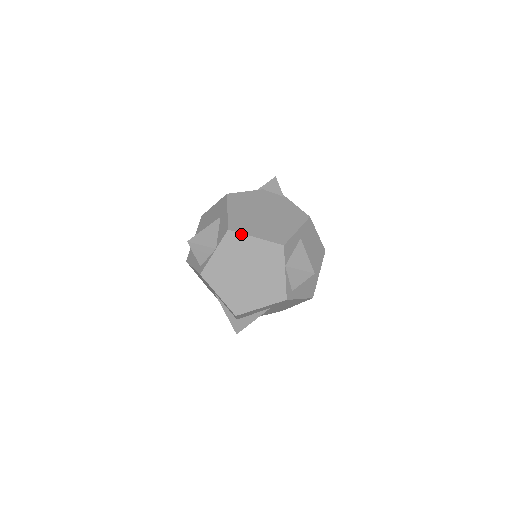
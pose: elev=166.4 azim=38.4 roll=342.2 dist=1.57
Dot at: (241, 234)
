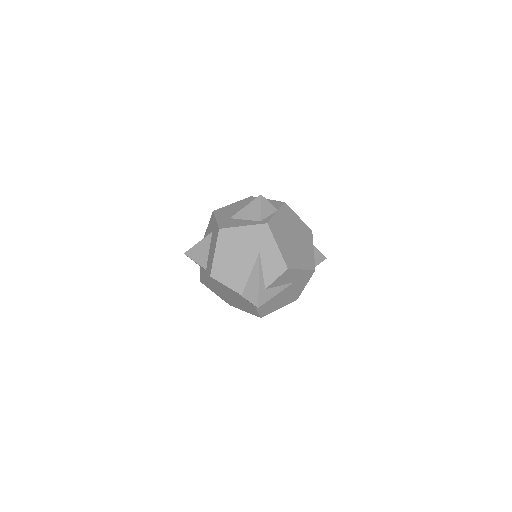
Dot at: (291, 210)
